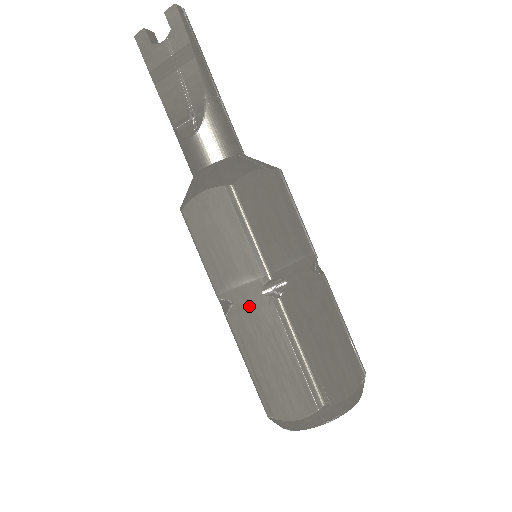
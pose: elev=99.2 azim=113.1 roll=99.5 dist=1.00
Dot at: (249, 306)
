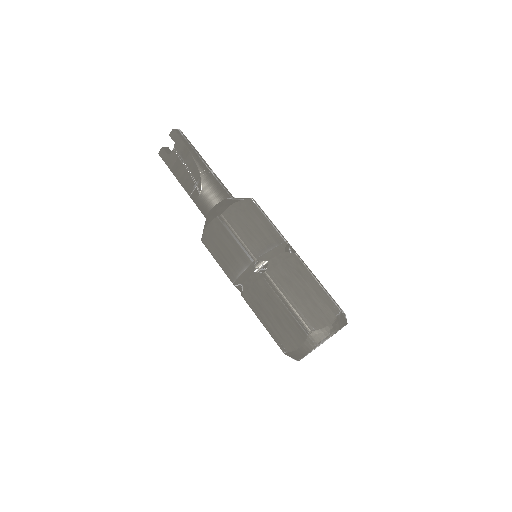
Dot at: (251, 283)
